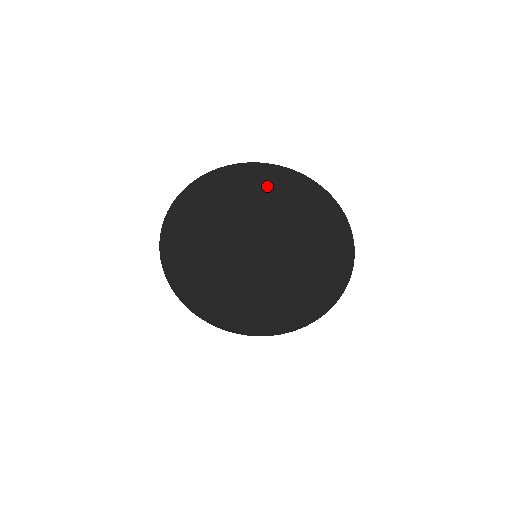
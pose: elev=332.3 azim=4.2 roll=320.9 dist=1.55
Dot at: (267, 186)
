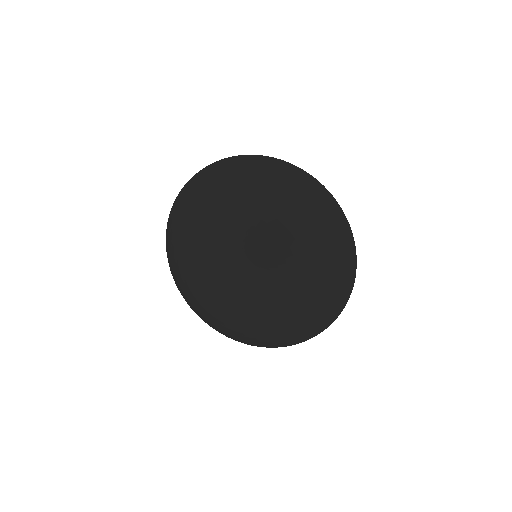
Dot at: (206, 185)
